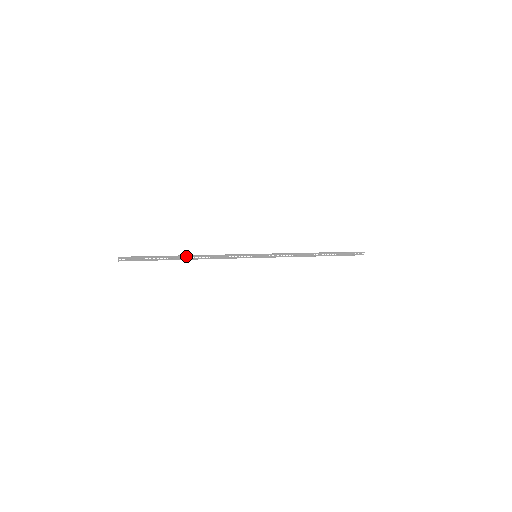
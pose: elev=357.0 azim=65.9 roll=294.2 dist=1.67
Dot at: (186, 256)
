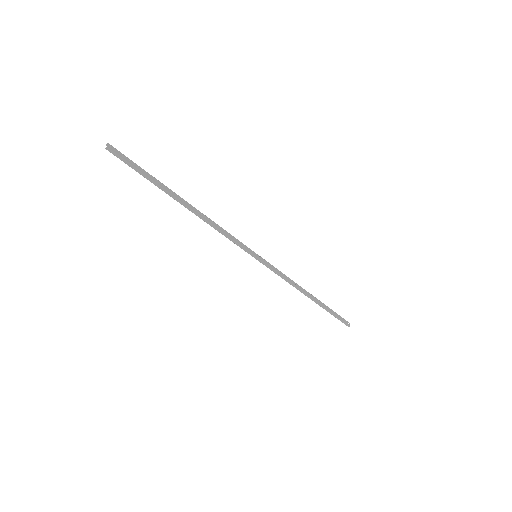
Dot at: (186, 201)
